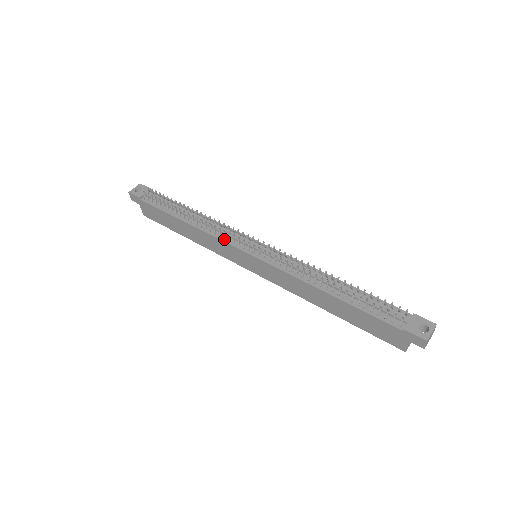
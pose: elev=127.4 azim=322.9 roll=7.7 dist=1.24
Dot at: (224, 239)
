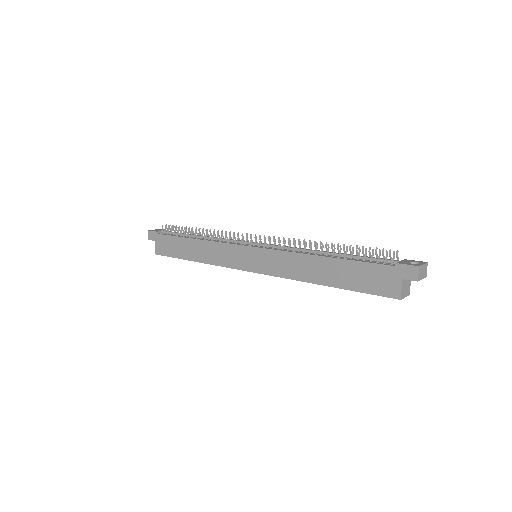
Dot at: (228, 243)
